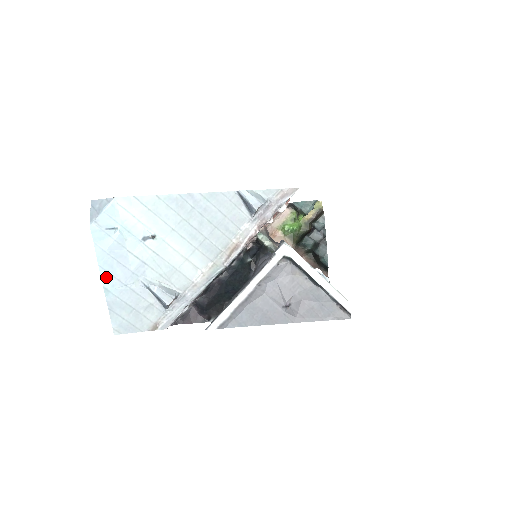
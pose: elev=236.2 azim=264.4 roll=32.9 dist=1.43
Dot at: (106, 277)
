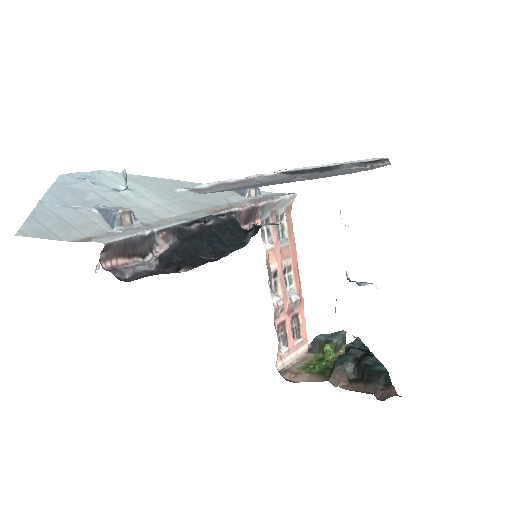
Dot at: (49, 198)
